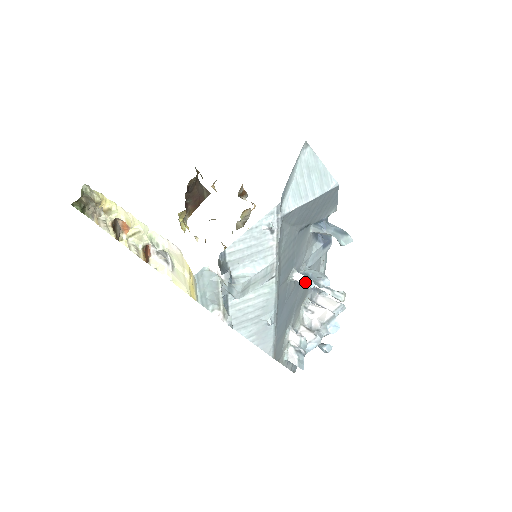
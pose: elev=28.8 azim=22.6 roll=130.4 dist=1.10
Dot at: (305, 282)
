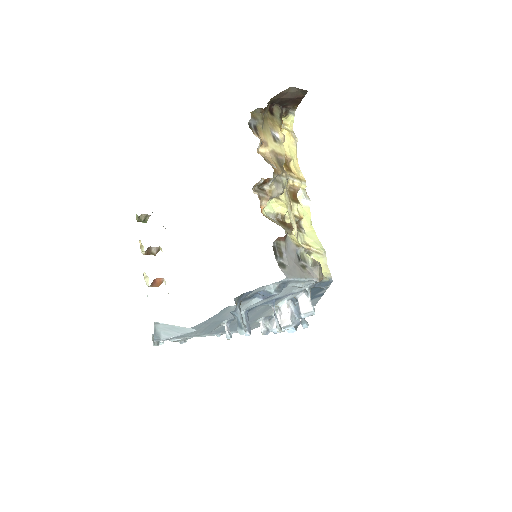
Dot at: (226, 335)
